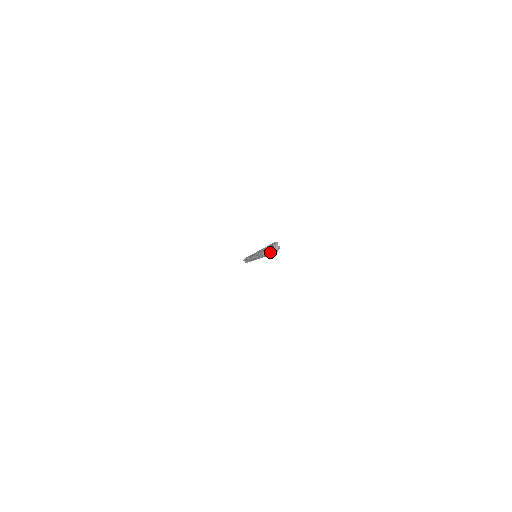
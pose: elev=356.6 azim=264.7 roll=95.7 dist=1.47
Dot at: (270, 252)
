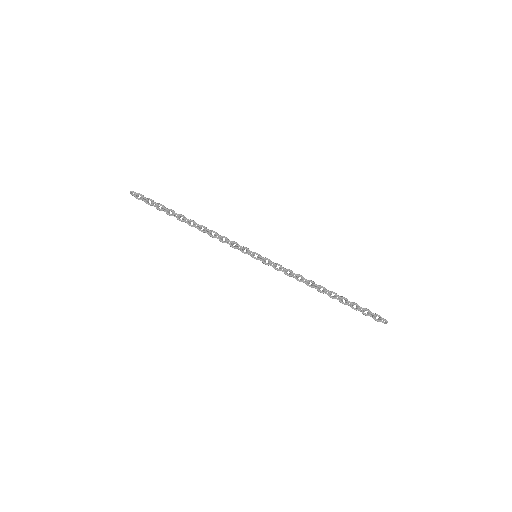
Dot at: (362, 312)
